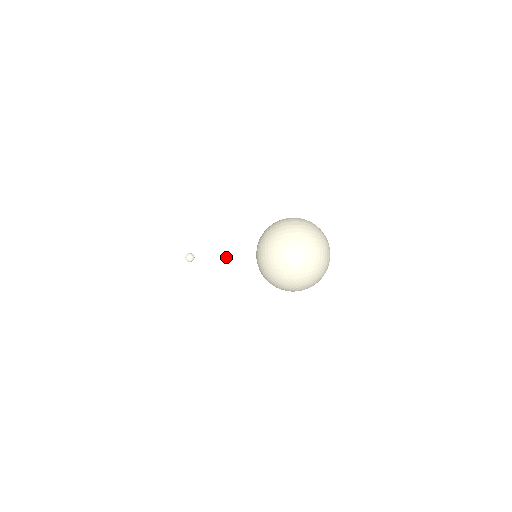
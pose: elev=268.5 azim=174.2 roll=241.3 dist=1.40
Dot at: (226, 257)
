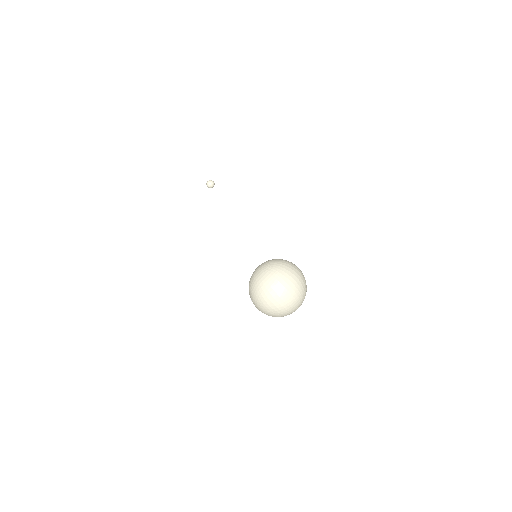
Dot at: (241, 238)
